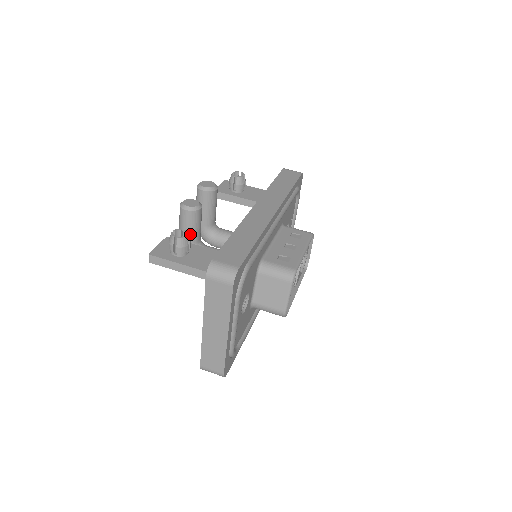
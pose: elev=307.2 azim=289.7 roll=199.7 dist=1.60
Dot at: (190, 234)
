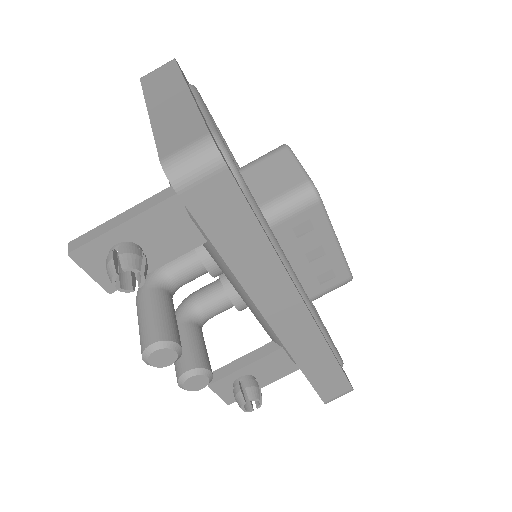
Dot at: occluded
